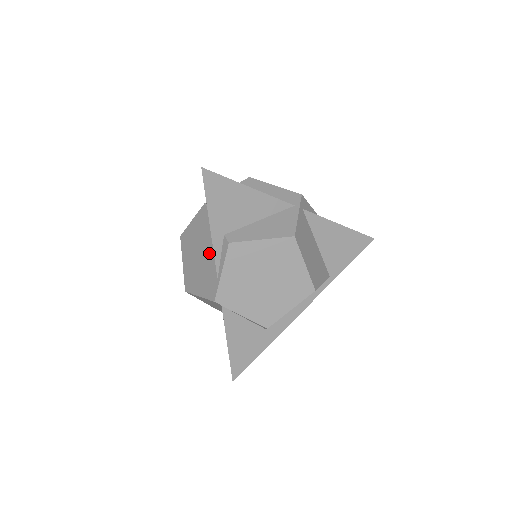
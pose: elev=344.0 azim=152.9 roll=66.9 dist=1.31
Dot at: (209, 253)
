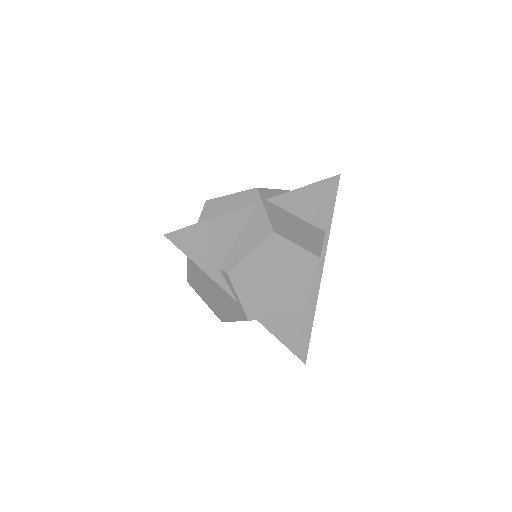
Dot at: (218, 287)
